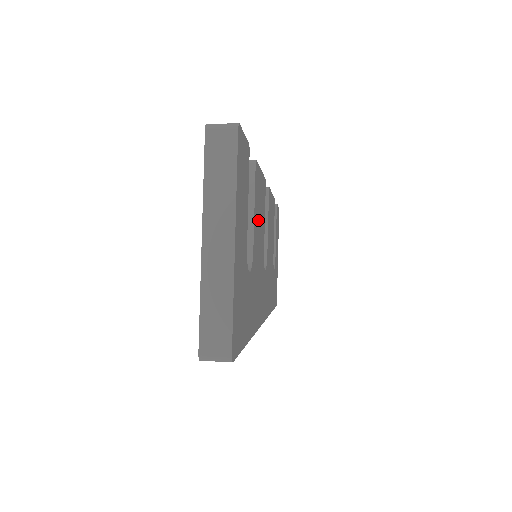
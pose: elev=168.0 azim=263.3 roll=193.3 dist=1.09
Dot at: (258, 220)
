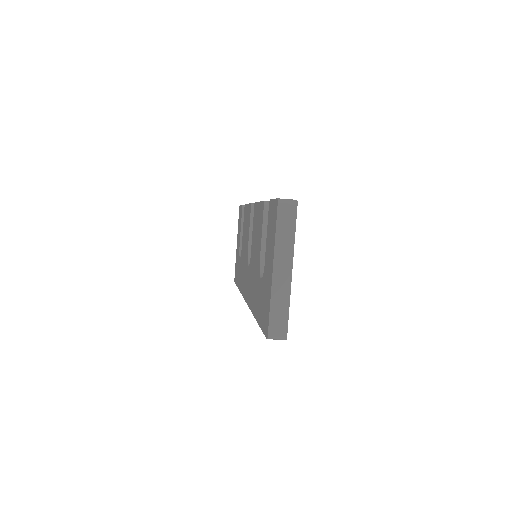
Dot at: occluded
